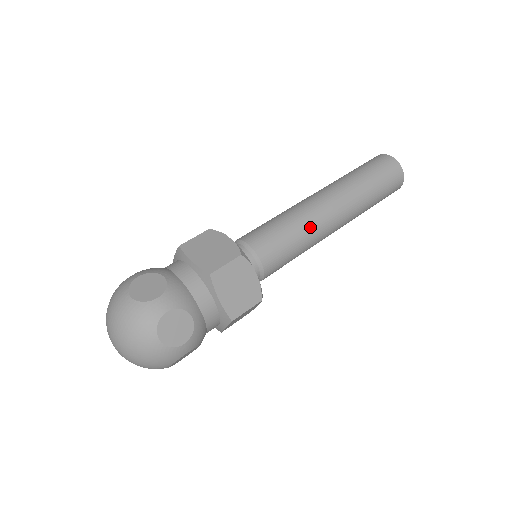
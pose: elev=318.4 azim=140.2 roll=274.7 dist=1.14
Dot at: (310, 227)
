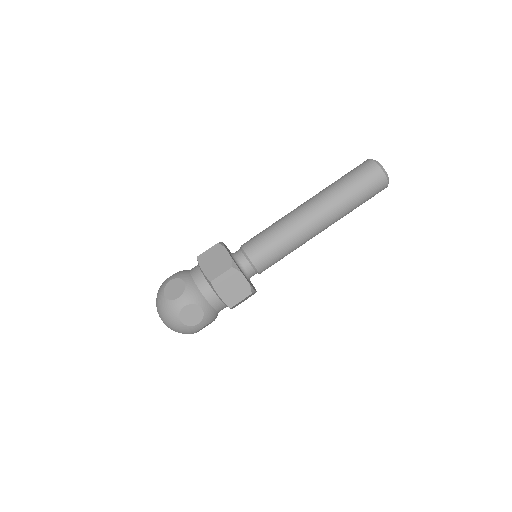
Dot at: (284, 222)
